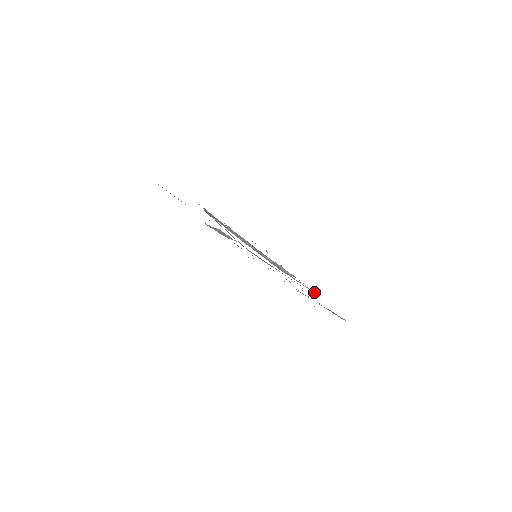
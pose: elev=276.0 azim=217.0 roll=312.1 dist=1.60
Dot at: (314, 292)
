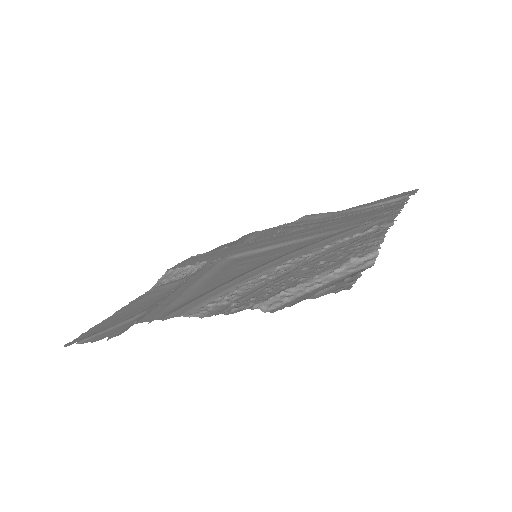
Dot at: (387, 226)
